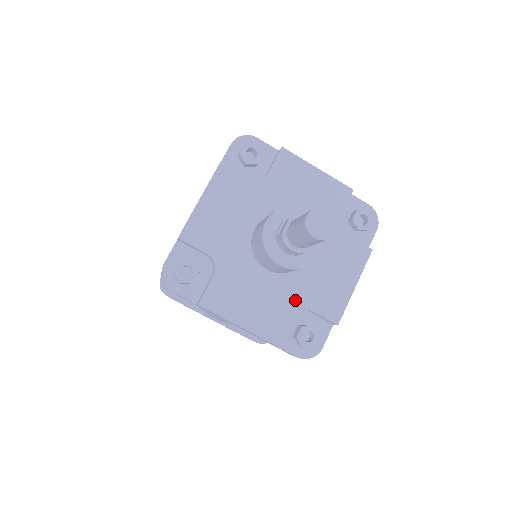
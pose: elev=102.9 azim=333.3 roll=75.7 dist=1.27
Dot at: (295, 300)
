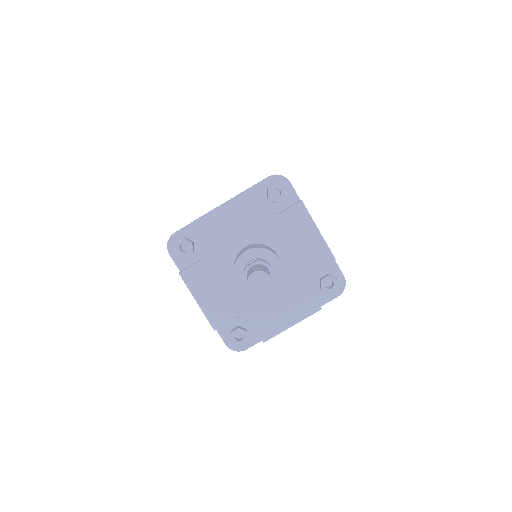
Dot at: (244, 309)
